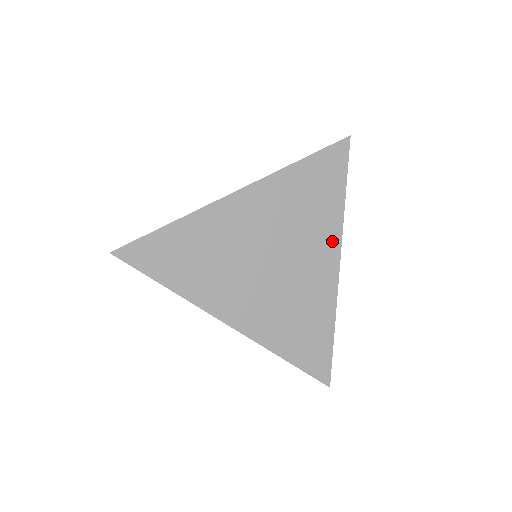
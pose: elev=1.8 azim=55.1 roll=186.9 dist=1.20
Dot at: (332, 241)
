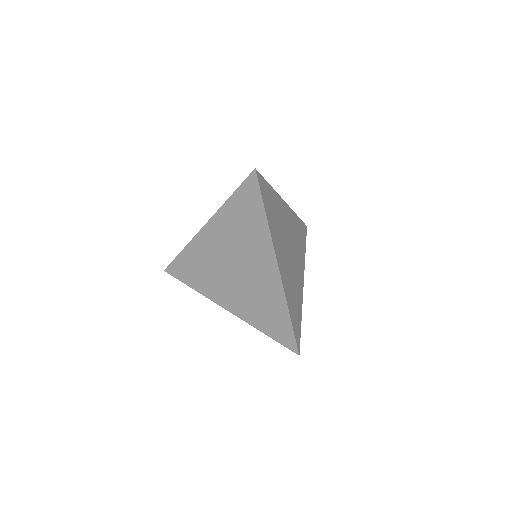
Dot at: (268, 251)
